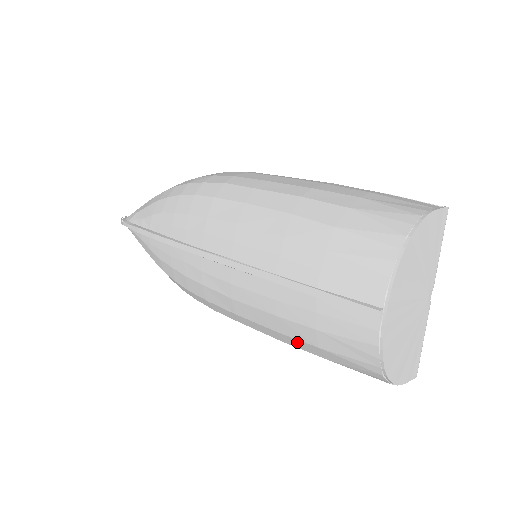
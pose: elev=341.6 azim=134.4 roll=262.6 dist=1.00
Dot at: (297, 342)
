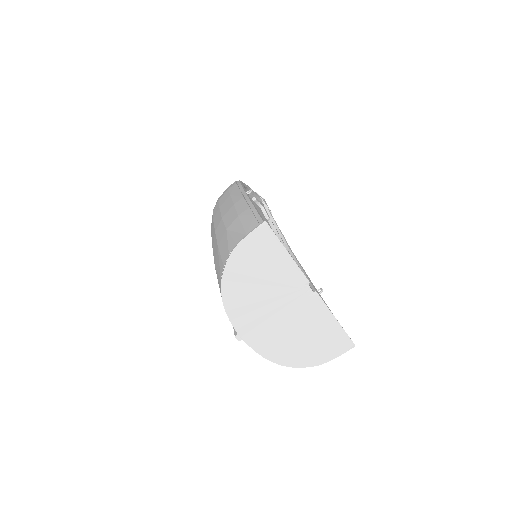
Dot at: occluded
